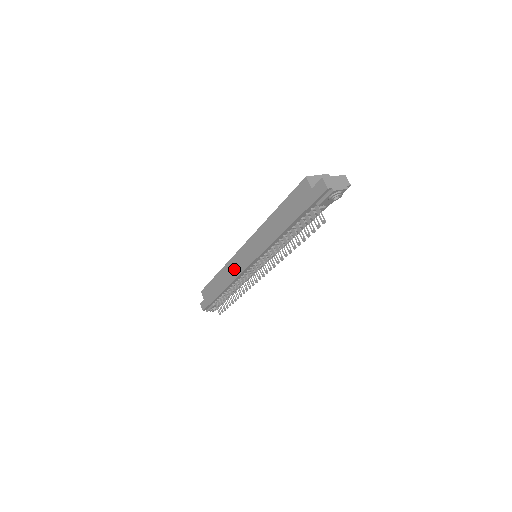
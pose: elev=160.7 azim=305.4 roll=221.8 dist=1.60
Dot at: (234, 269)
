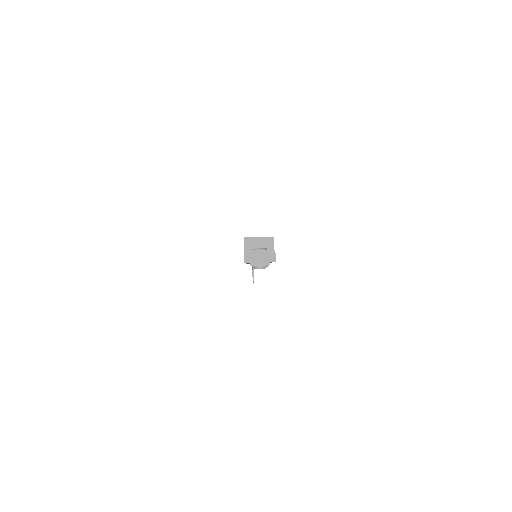
Dot at: occluded
